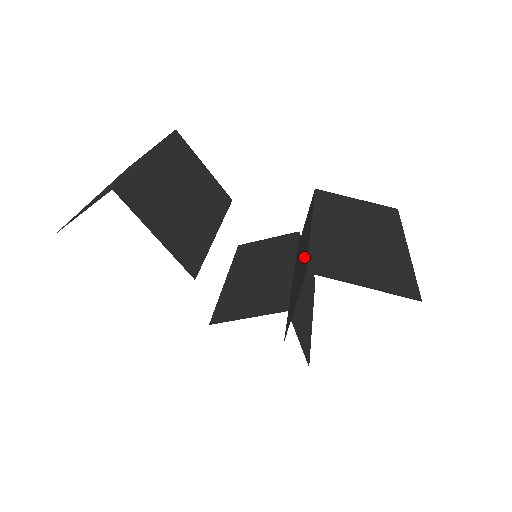
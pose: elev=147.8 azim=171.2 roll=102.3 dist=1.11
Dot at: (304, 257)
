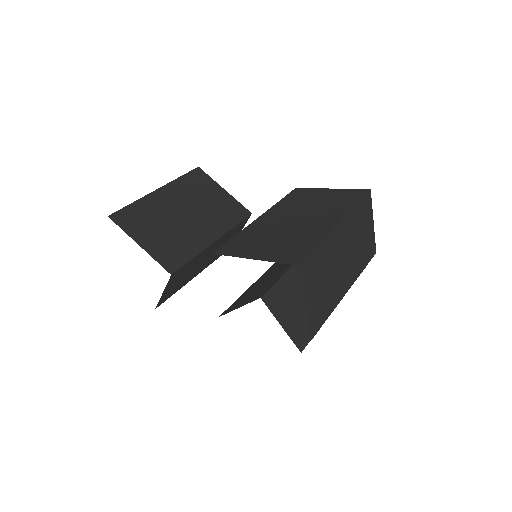
Dot at: occluded
